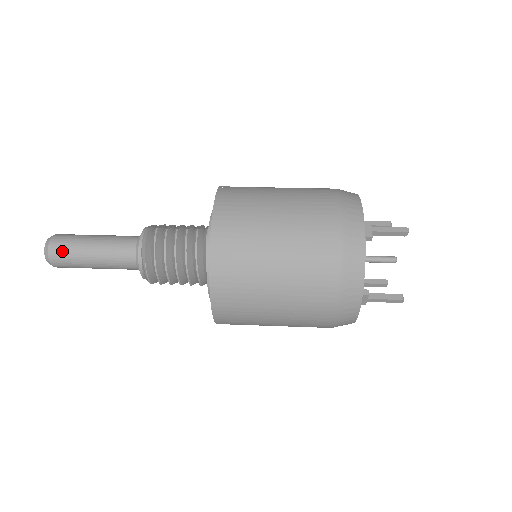
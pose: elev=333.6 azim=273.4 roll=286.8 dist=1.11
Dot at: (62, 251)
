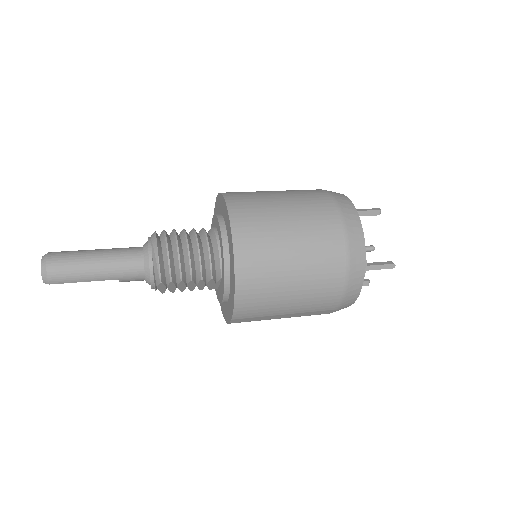
Dot at: (63, 260)
